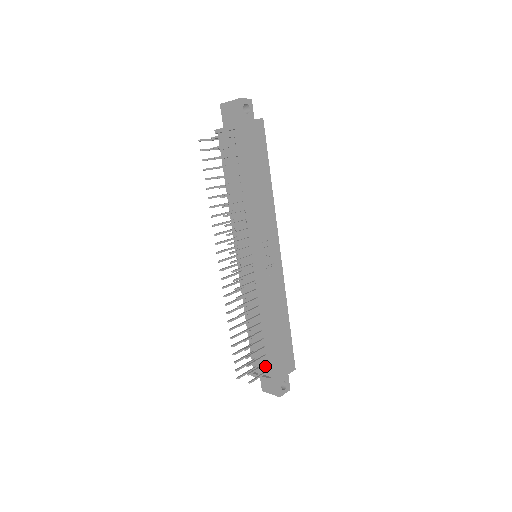
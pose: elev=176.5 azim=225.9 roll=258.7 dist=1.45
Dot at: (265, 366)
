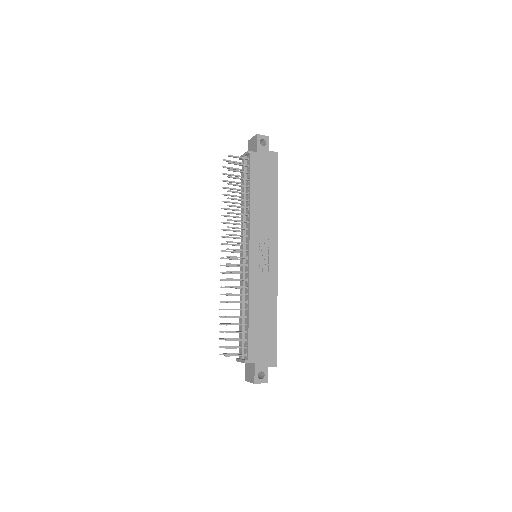
Dot at: (246, 350)
